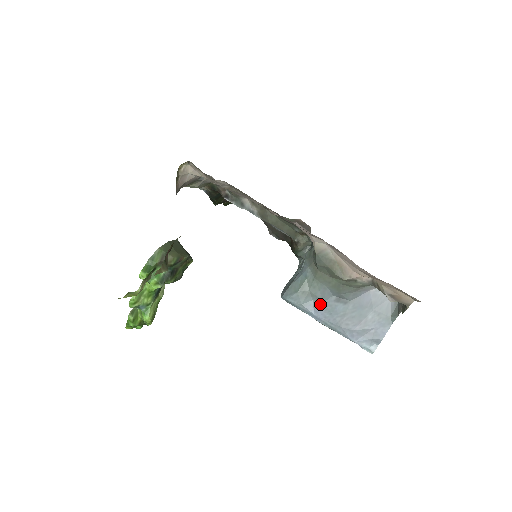
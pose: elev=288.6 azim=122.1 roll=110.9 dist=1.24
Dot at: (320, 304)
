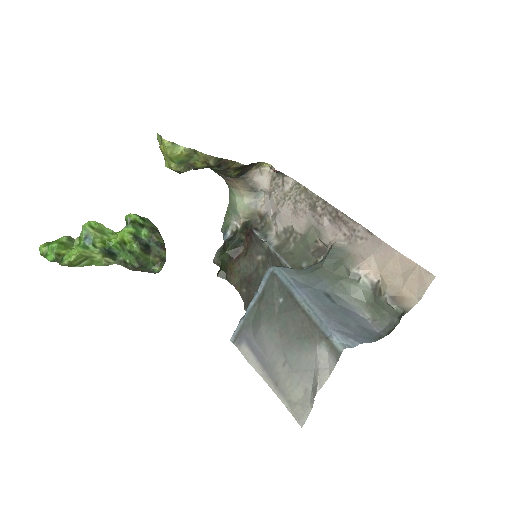
Dot at: (308, 287)
